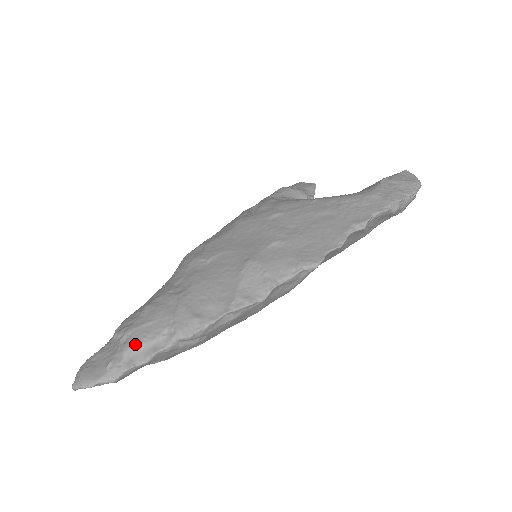
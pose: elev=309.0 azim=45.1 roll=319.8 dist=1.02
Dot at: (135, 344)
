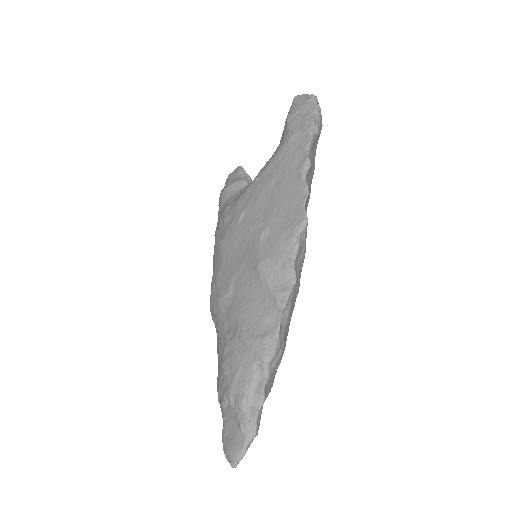
Dot at: (244, 396)
